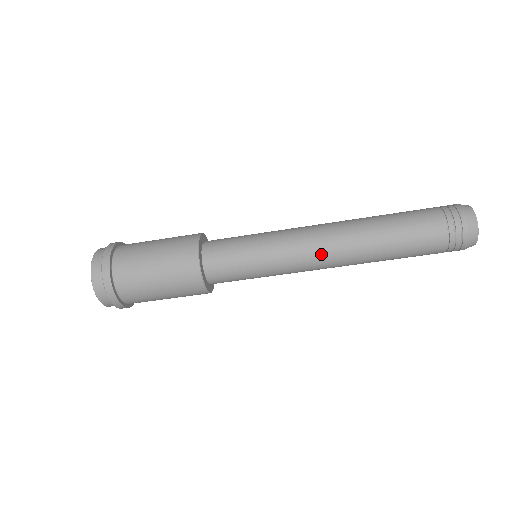
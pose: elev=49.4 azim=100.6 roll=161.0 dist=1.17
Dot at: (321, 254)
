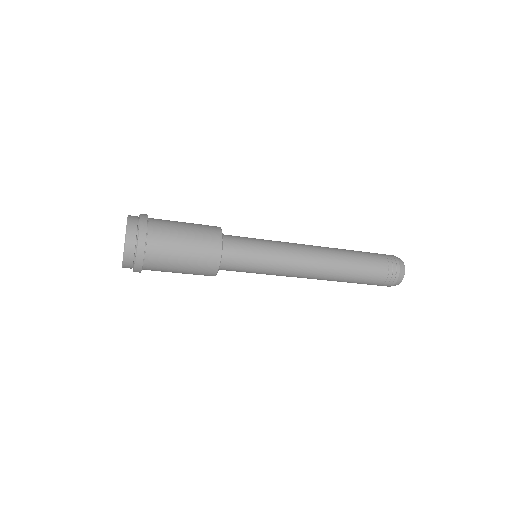
Dot at: (304, 276)
